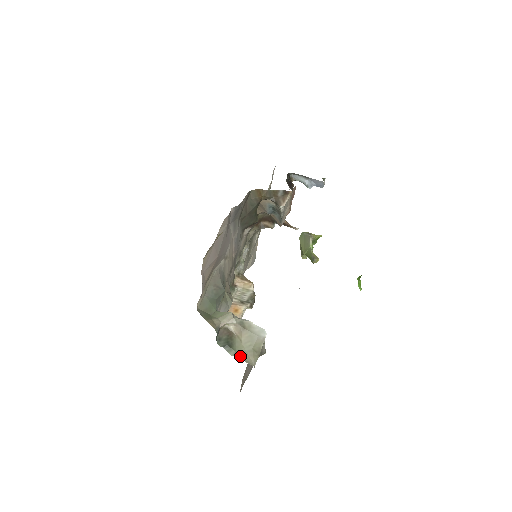
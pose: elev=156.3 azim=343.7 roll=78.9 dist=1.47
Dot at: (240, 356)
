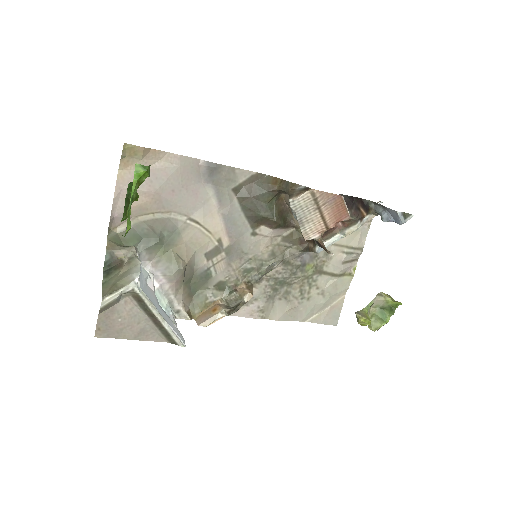
Dot at: (105, 285)
